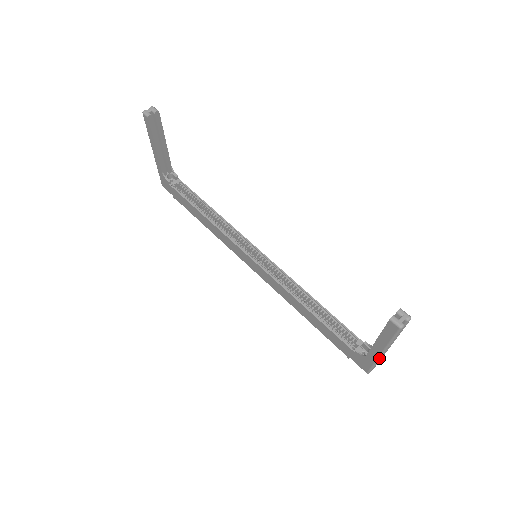
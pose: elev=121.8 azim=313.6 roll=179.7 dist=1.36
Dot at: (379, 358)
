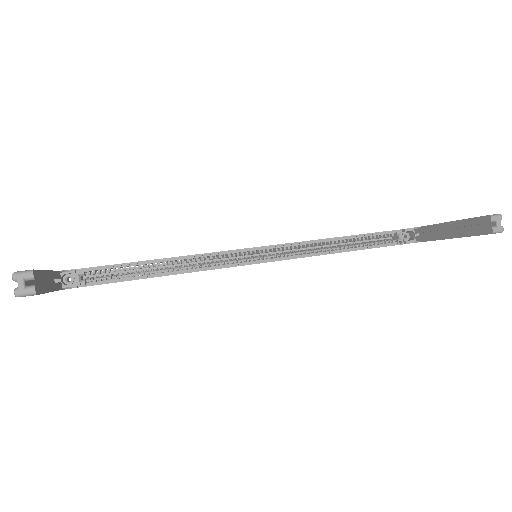
Dot at: occluded
